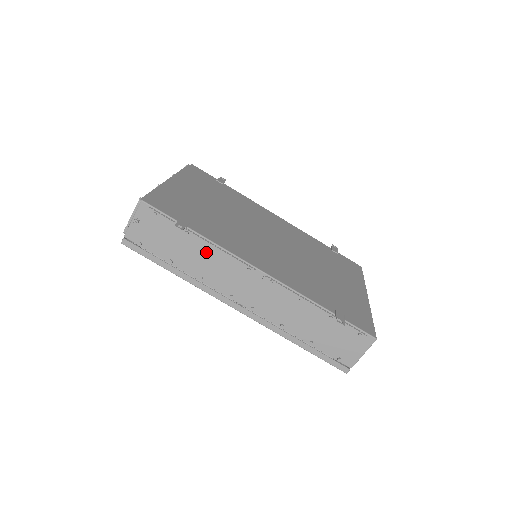
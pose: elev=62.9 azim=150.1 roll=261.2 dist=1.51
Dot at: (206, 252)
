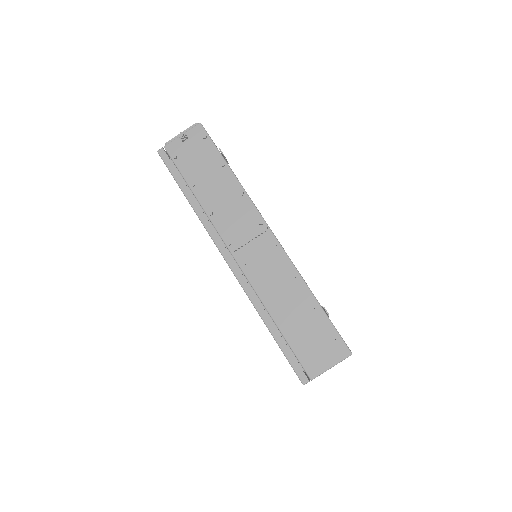
Dot at: (230, 190)
